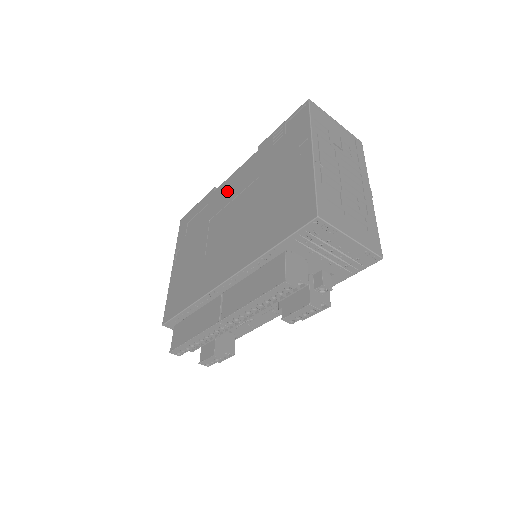
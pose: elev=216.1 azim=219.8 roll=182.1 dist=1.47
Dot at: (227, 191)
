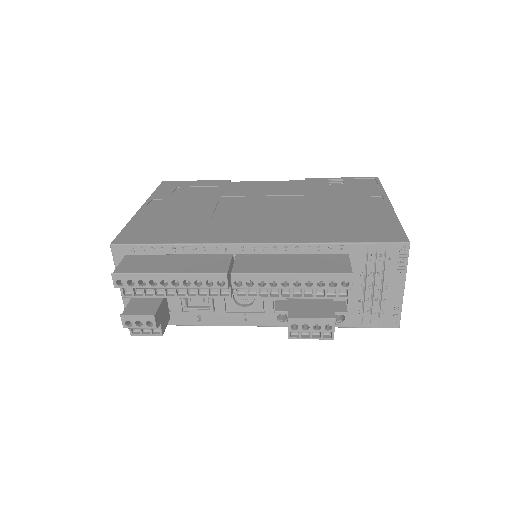
Dot at: (254, 188)
